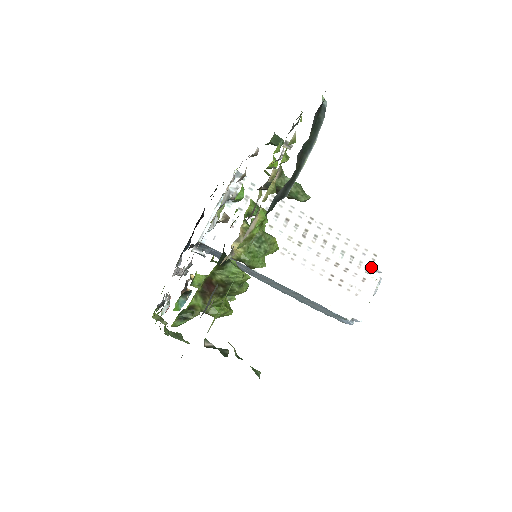
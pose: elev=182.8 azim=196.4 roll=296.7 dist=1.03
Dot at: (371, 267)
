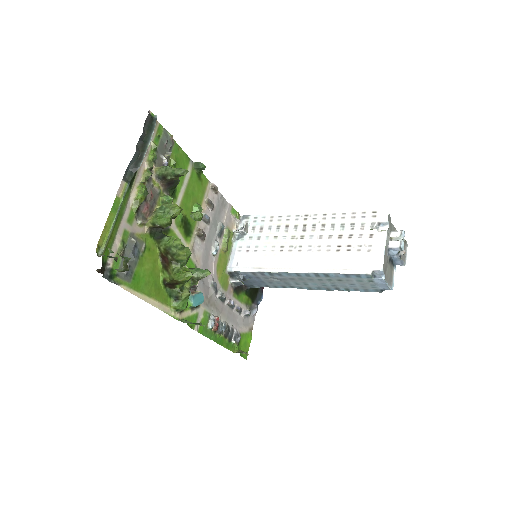
Dot at: (375, 223)
